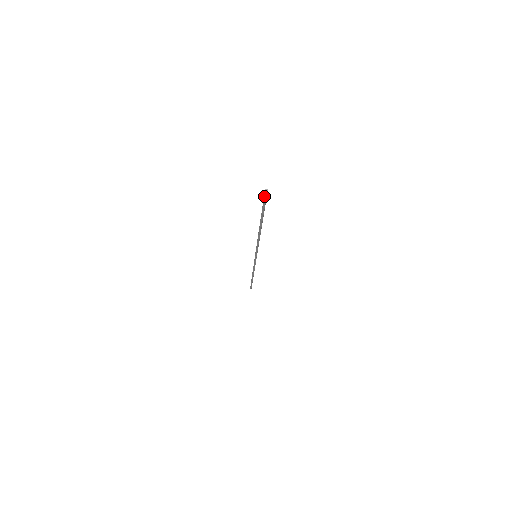
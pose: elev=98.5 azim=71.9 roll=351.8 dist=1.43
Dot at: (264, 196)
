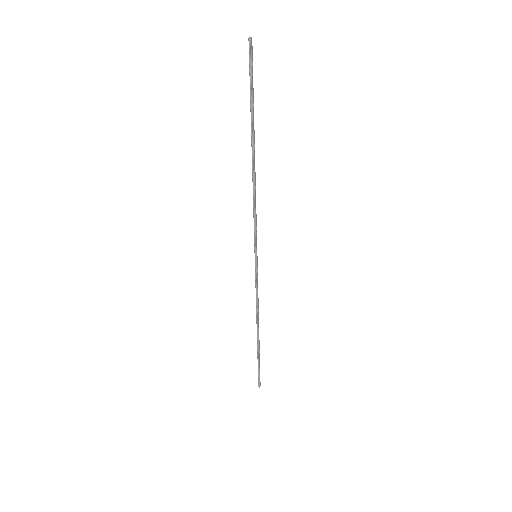
Dot at: (249, 51)
